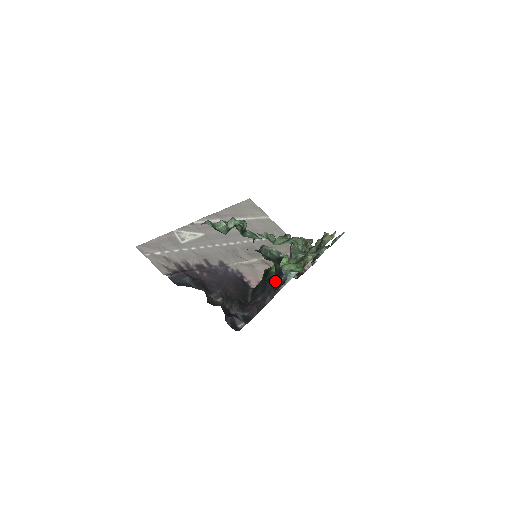
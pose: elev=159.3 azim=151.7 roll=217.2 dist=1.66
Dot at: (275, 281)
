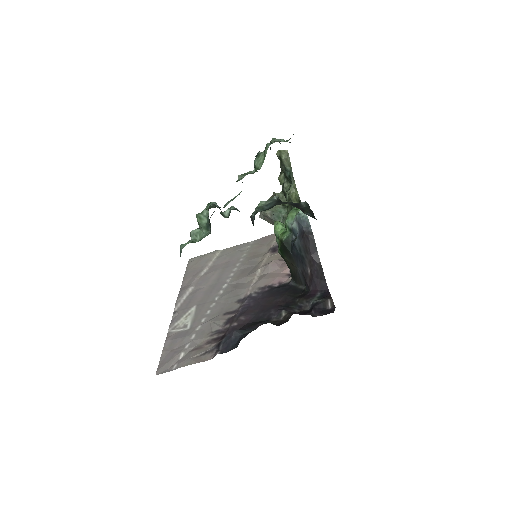
Dot at: (303, 212)
